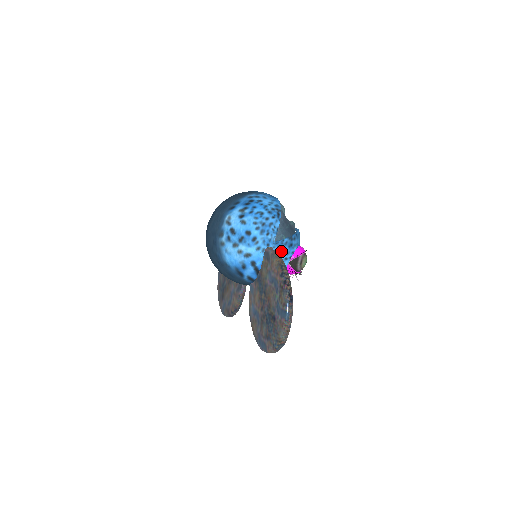
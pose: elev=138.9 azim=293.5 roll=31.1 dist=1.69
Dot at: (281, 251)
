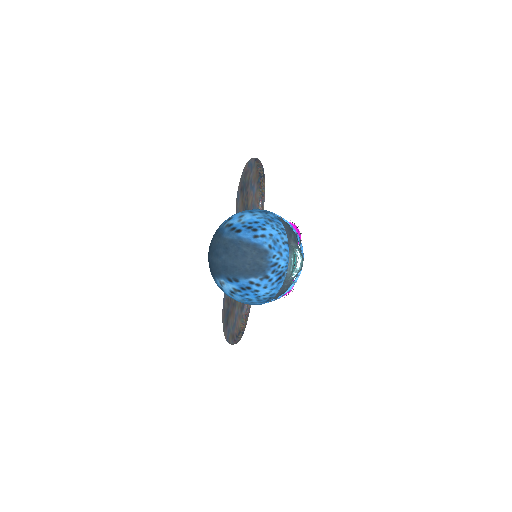
Dot at: occluded
